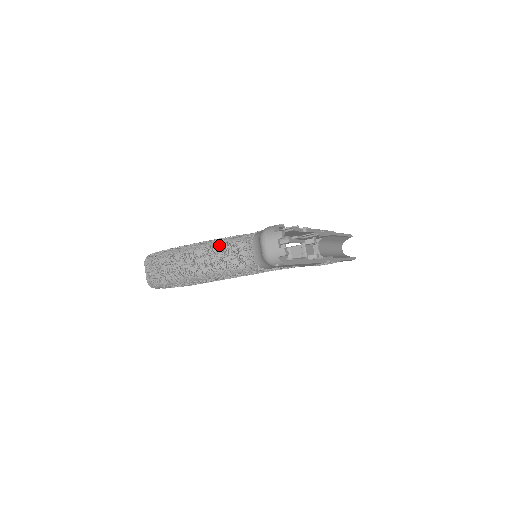
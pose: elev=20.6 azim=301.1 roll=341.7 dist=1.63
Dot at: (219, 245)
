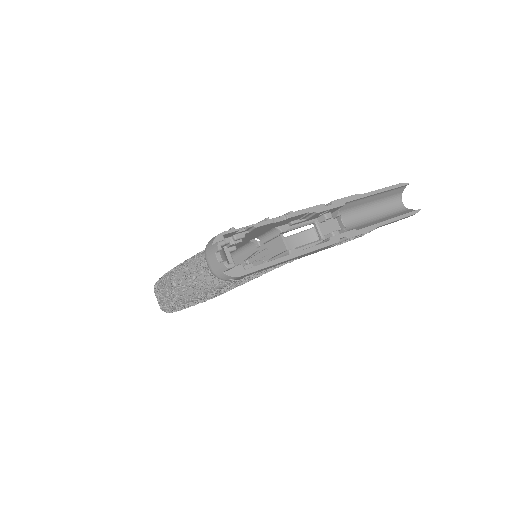
Dot at: (192, 263)
